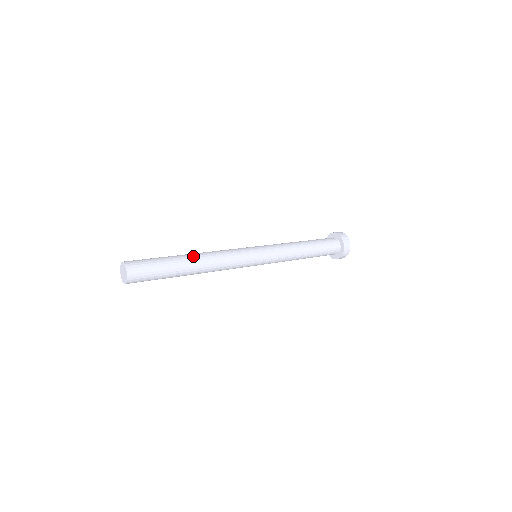
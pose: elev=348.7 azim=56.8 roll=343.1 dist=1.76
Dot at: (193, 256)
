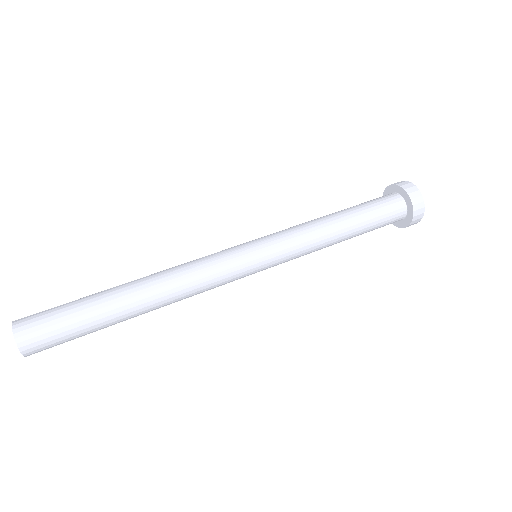
Dot at: (144, 308)
